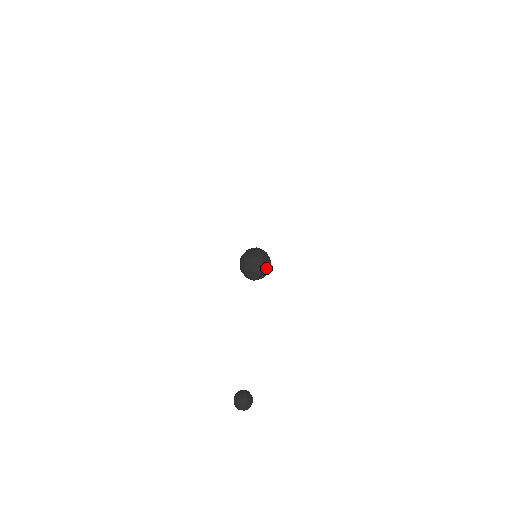
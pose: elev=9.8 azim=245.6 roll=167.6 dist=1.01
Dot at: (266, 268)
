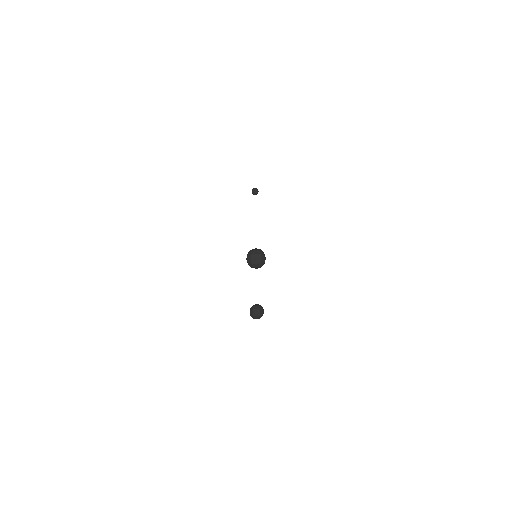
Dot at: (259, 252)
